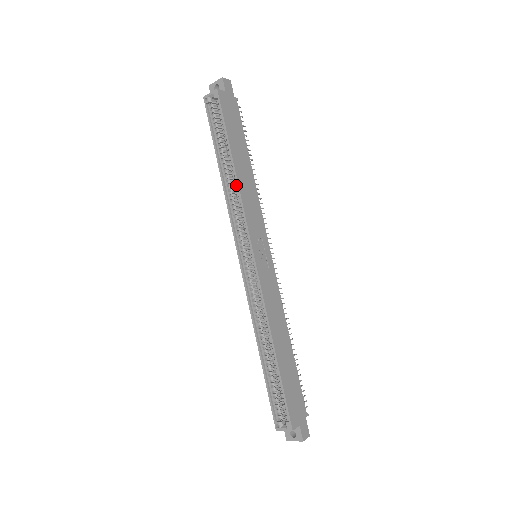
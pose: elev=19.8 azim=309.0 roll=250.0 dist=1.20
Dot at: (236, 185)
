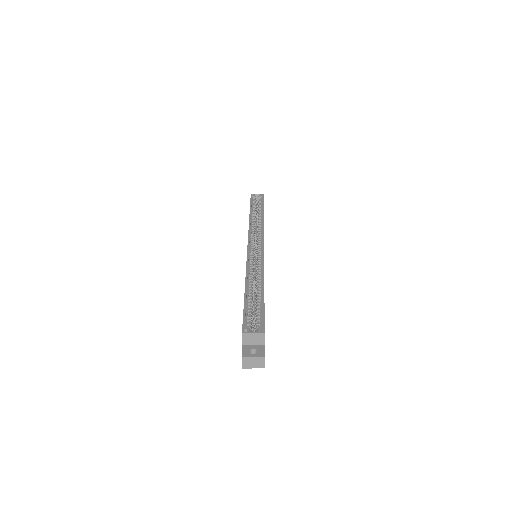
Dot at: (261, 221)
